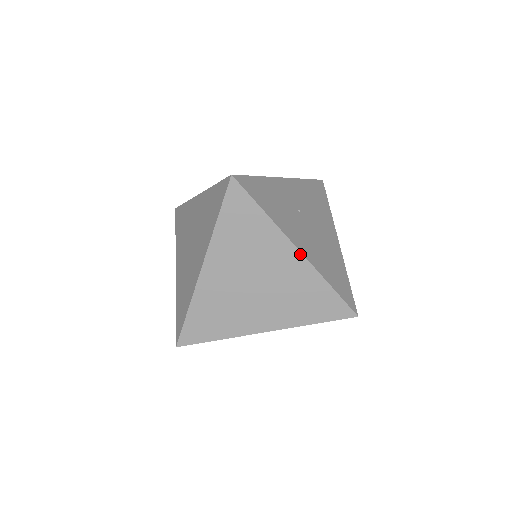
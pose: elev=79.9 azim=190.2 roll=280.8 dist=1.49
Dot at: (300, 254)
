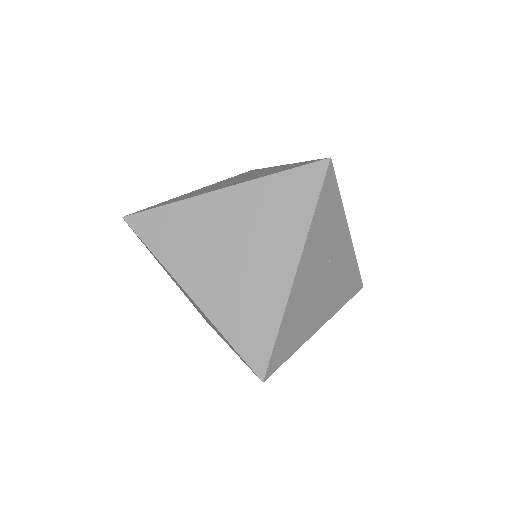
Dot at: (293, 275)
